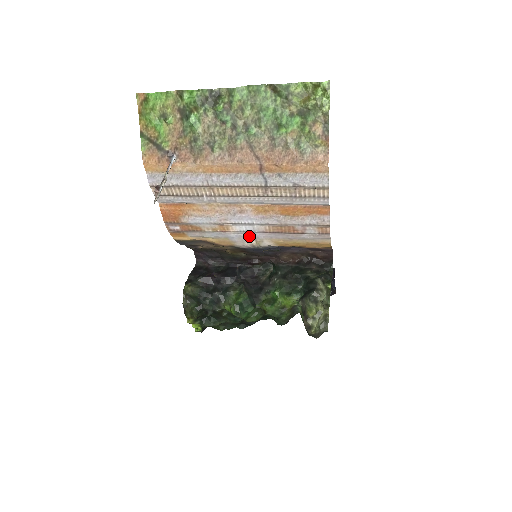
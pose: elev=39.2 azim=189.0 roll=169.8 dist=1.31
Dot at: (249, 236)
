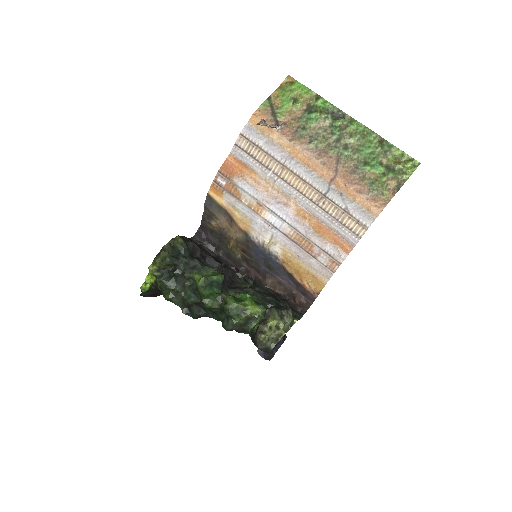
Dot at: (270, 231)
